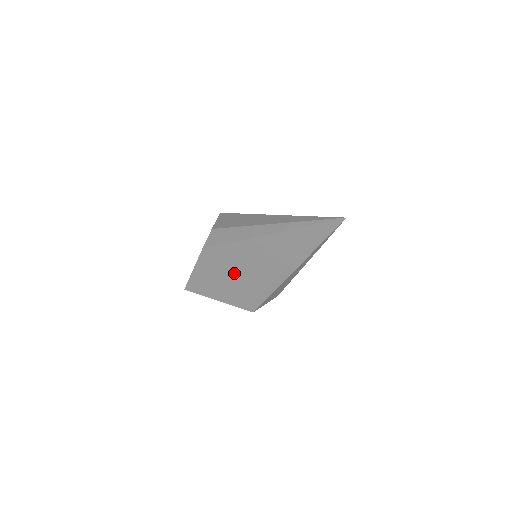
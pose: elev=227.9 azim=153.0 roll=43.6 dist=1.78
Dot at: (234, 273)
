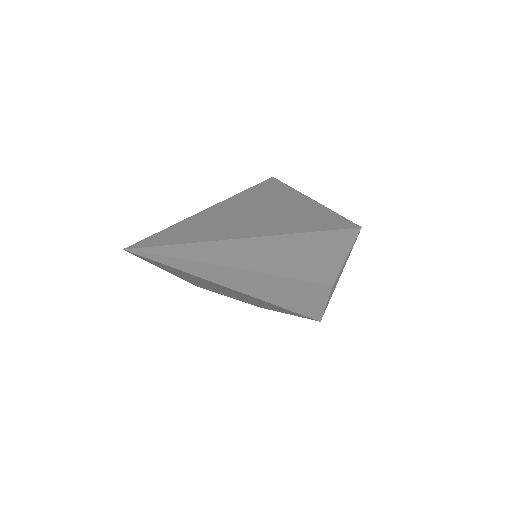
Dot at: occluded
